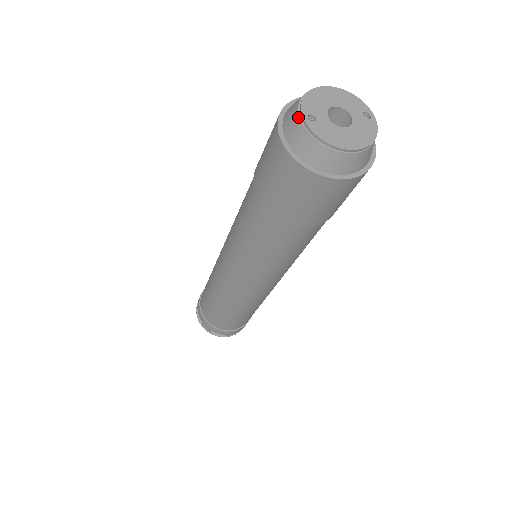
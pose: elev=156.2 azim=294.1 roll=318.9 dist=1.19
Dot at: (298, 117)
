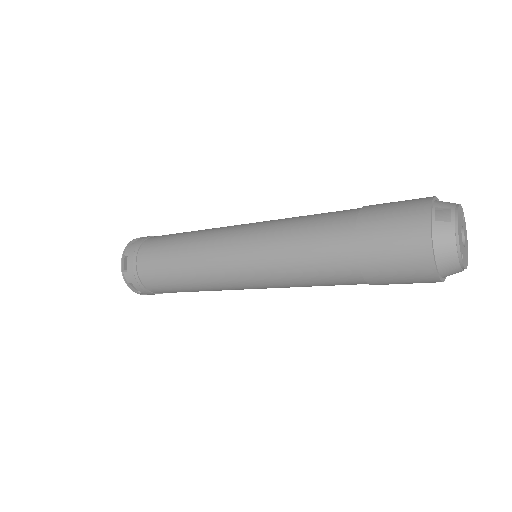
Dot at: (458, 261)
